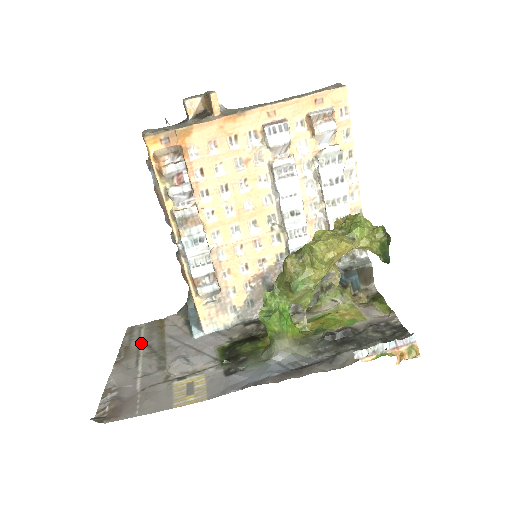
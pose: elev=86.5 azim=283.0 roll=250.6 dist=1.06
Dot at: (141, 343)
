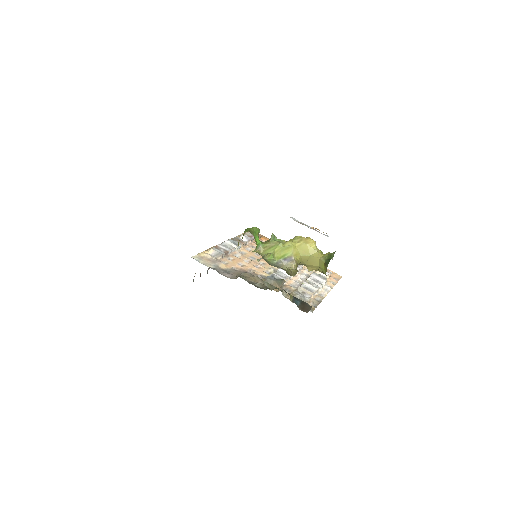
Dot at: occluded
